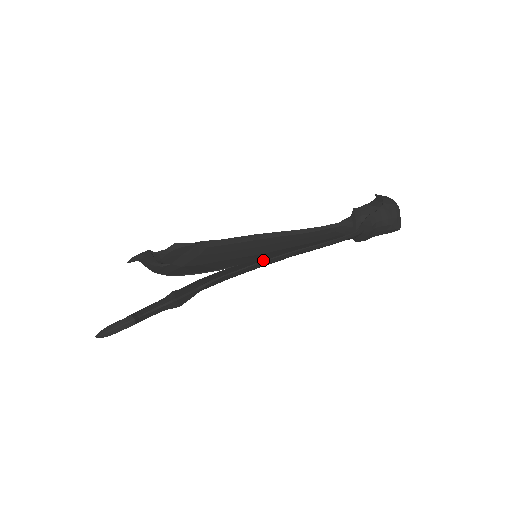
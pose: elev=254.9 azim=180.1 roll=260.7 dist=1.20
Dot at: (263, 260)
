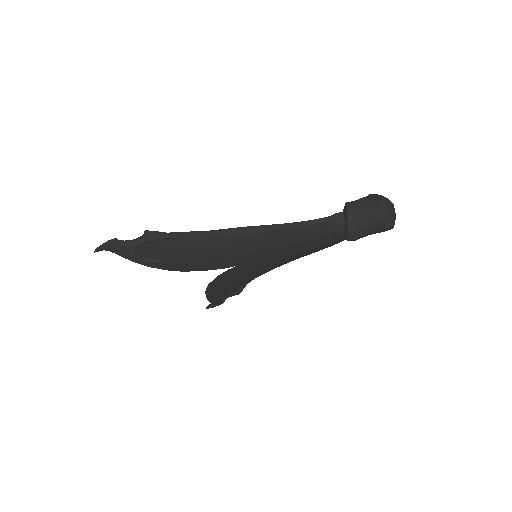
Dot at: (258, 256)
